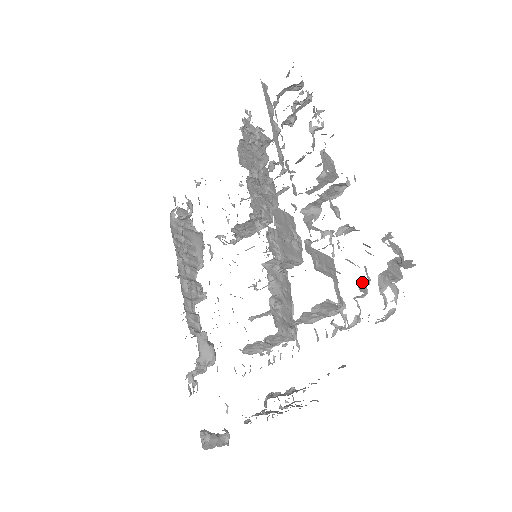
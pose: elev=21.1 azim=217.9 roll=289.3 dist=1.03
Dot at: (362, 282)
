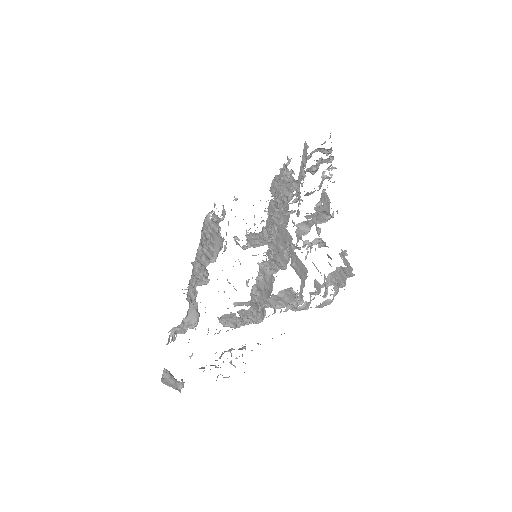
Dot at: (319, 283)
